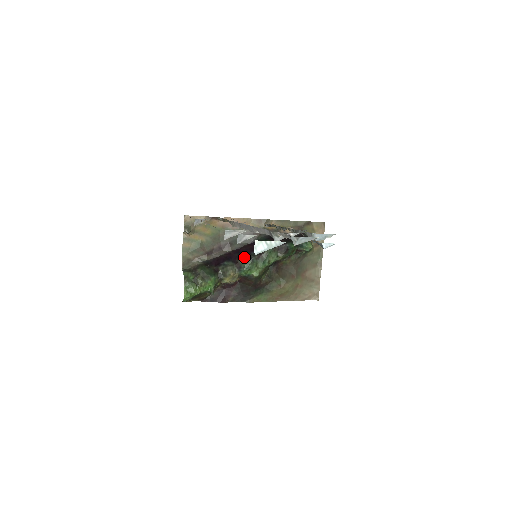
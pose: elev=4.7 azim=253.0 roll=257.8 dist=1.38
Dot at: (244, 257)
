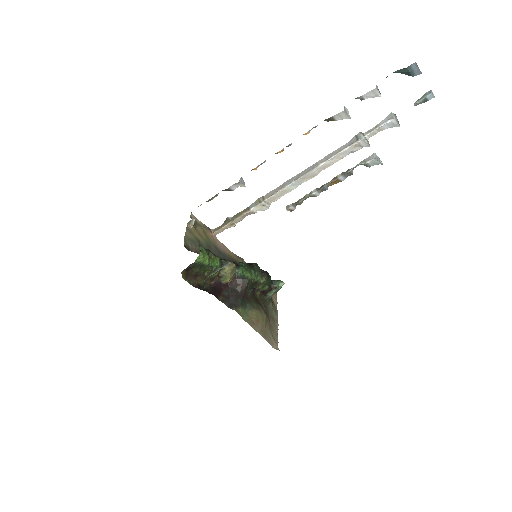
Dot at: (239, 262)
